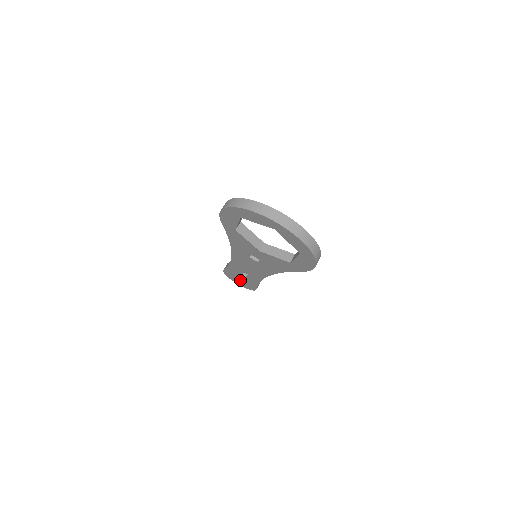
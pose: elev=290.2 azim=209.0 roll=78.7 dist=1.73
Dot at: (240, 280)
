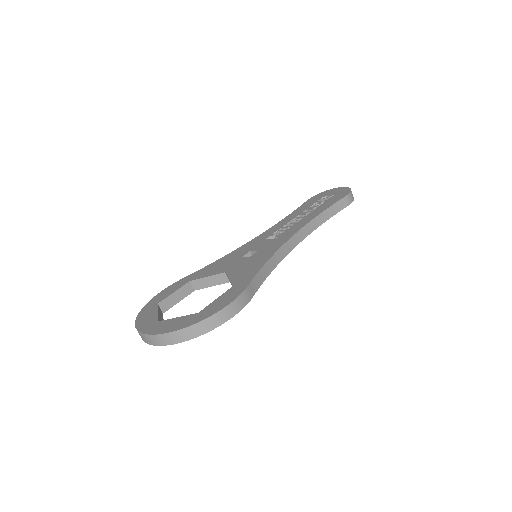
Dot at: occluded
